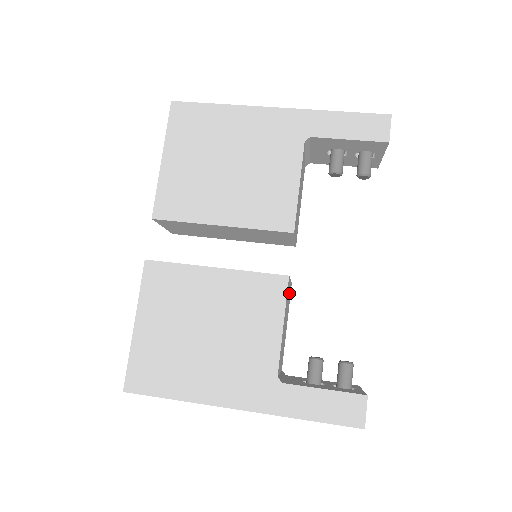
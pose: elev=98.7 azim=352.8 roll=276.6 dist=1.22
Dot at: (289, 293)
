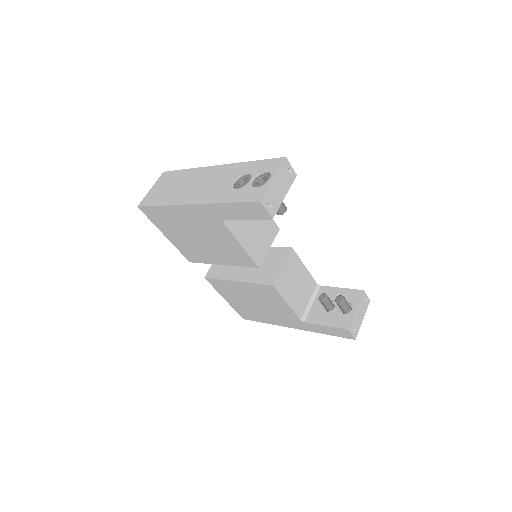
Dot at: (289, 266)
